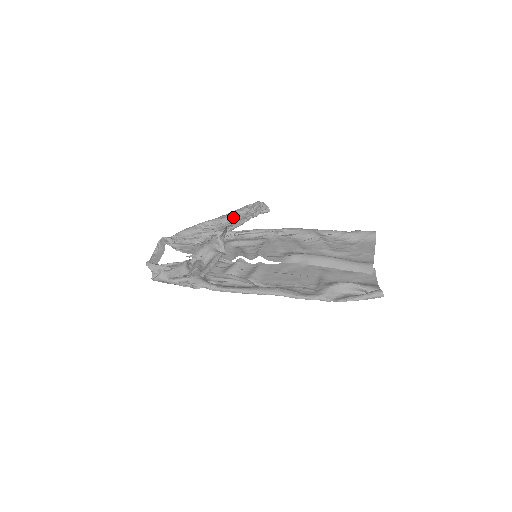
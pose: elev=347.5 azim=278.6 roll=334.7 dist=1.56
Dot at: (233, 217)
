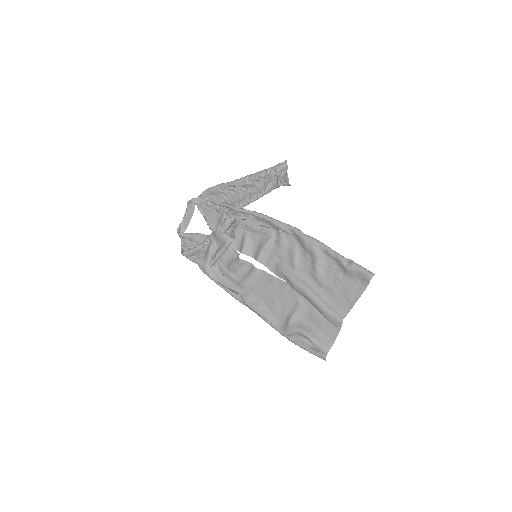
Dot at: (254, 183)
